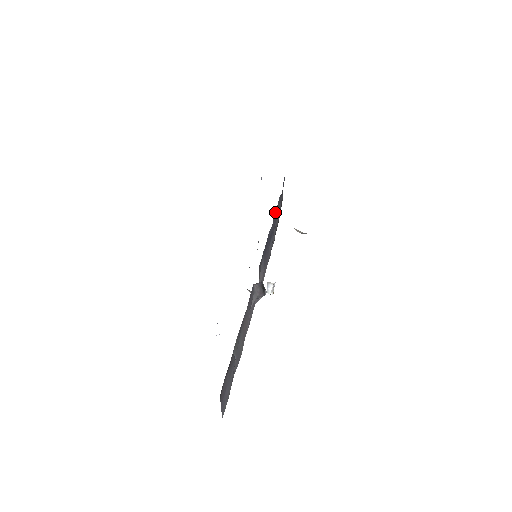
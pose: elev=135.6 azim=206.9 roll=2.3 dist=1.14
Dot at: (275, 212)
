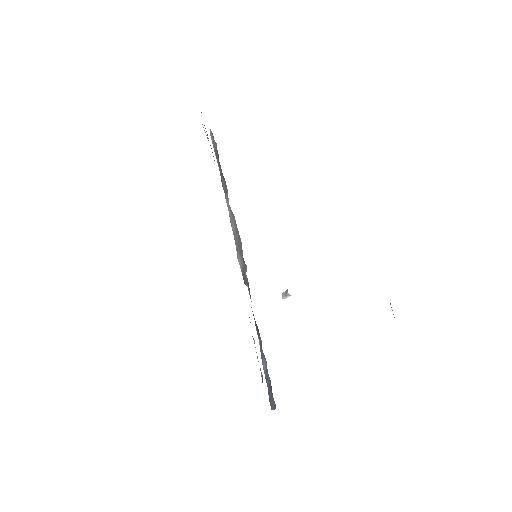
Dot at: occluded
